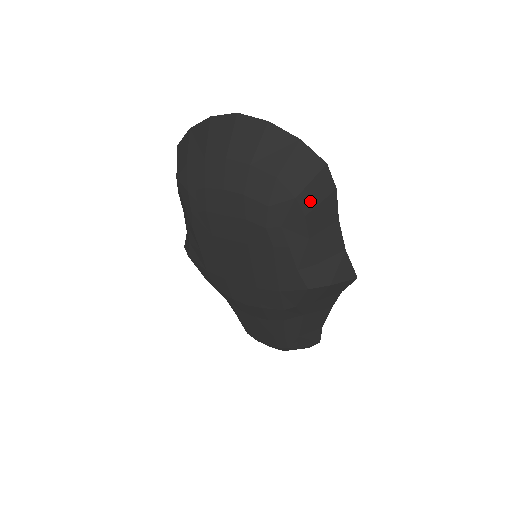
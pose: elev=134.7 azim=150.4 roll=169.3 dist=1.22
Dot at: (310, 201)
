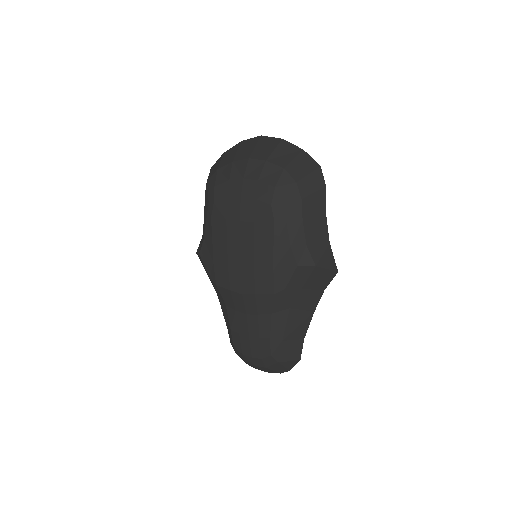
Dot at: (306, 189)
